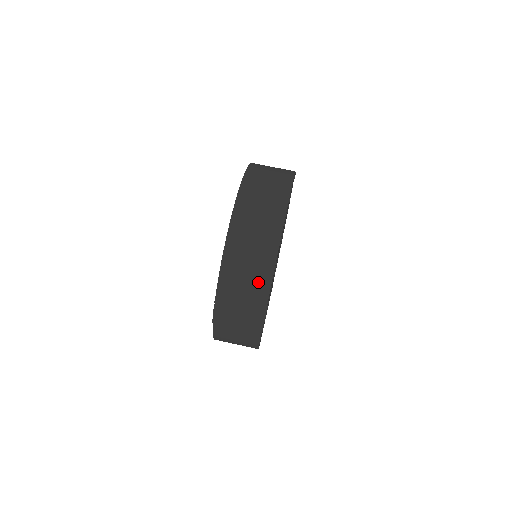
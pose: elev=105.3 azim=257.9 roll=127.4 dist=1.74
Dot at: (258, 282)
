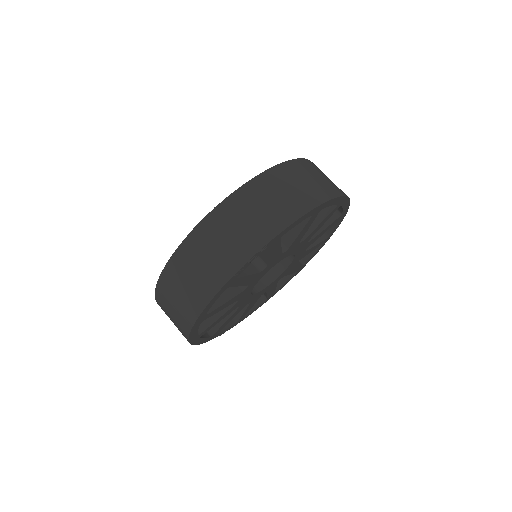
Dot at: (281, 212)
